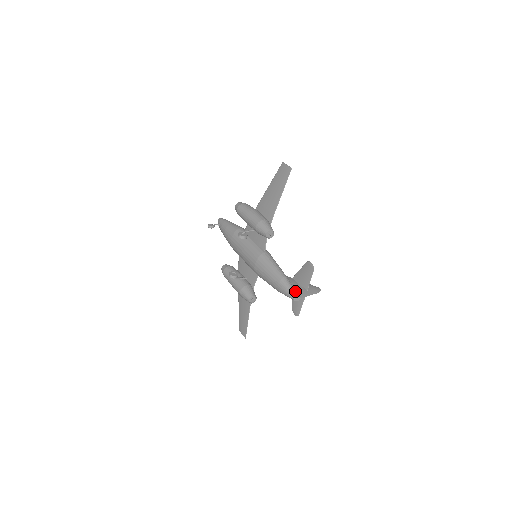
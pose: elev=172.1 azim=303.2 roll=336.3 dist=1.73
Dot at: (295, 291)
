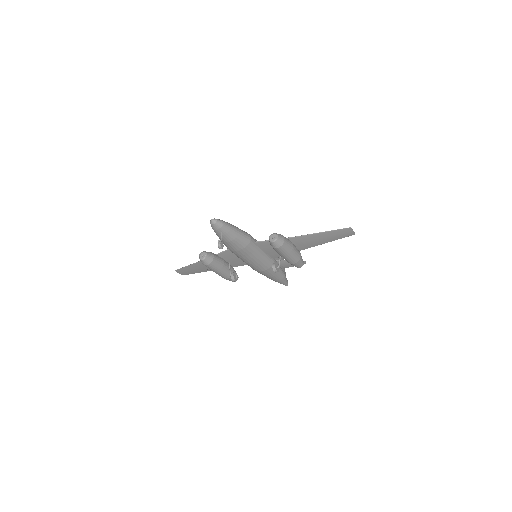
Dot at: (287, 280)
